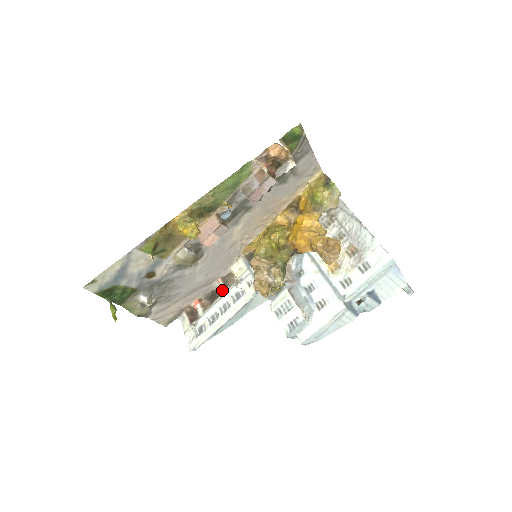
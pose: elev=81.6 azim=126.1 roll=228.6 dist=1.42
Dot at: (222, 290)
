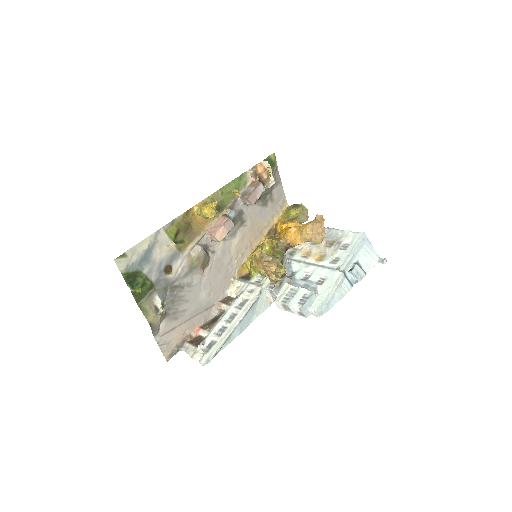
Dot at: (223, 311)
